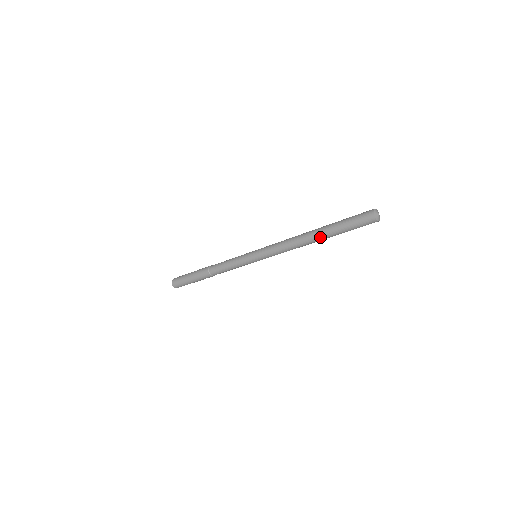
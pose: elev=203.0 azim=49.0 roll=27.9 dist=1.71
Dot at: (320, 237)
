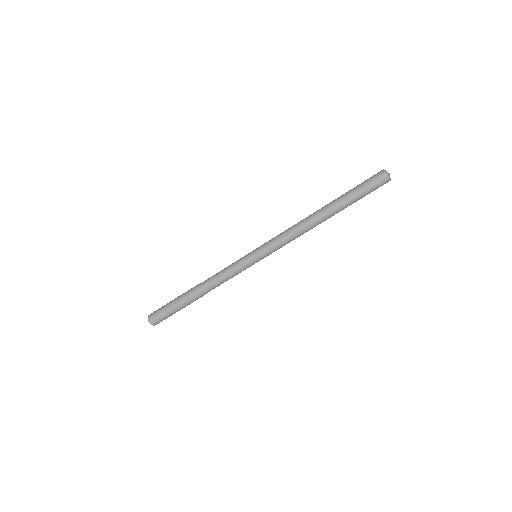
Dot at: (329, 208)
